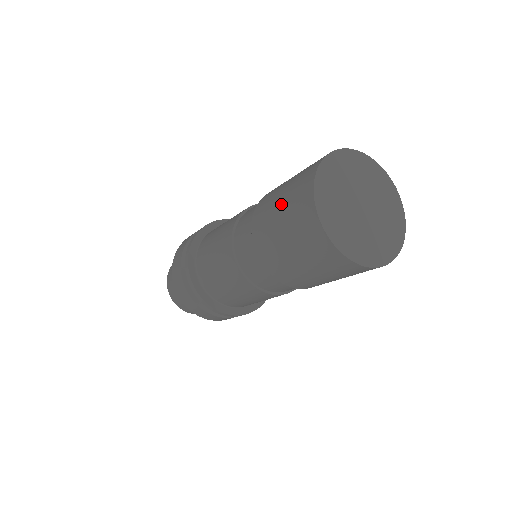
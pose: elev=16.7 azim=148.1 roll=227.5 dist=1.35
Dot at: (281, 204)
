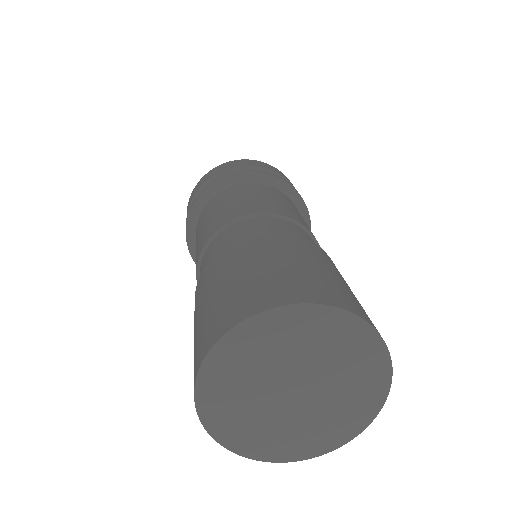
Dot at: (246, 272)
